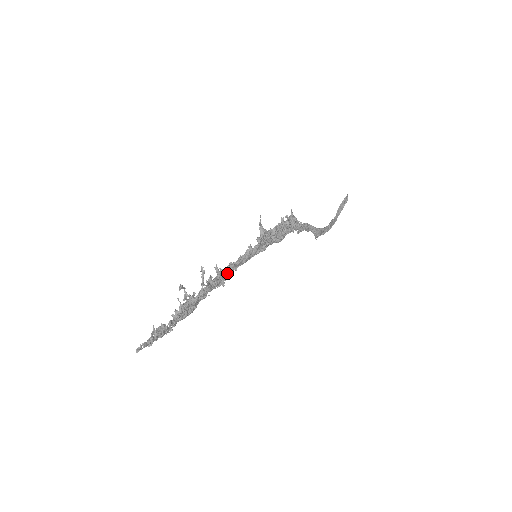
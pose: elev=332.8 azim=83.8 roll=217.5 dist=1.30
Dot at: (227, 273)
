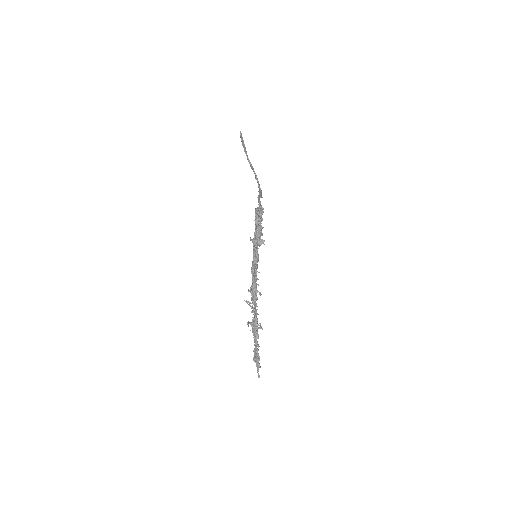
Dot at: (256, 287)
